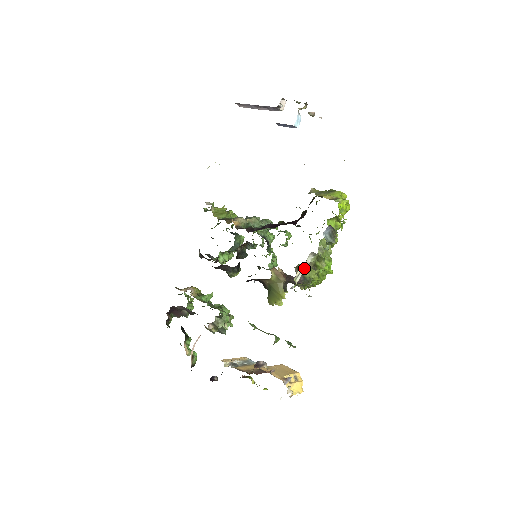
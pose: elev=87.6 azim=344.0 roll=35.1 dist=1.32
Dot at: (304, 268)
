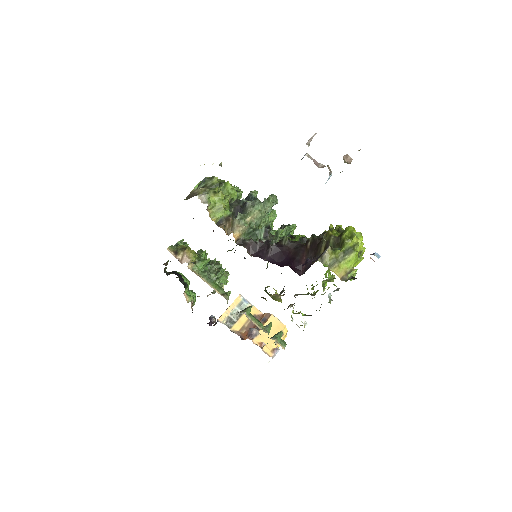
Dot at: occluded
